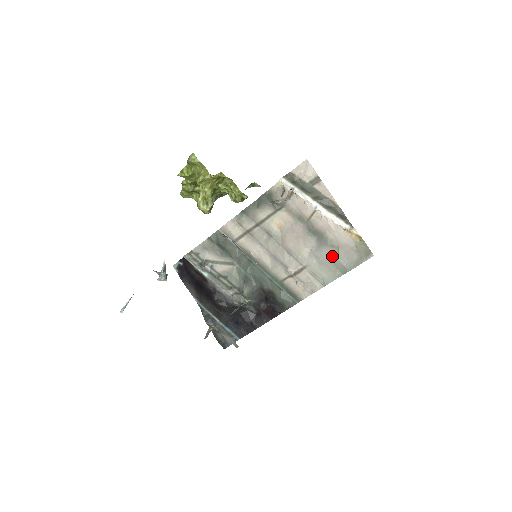
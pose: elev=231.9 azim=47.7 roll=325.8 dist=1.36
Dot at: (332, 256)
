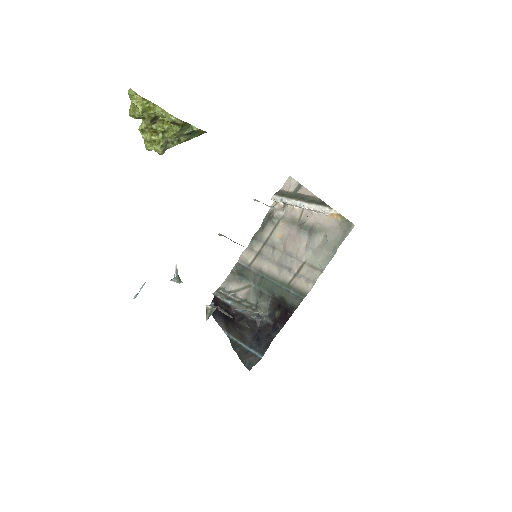
Dot at: (323, 242)
